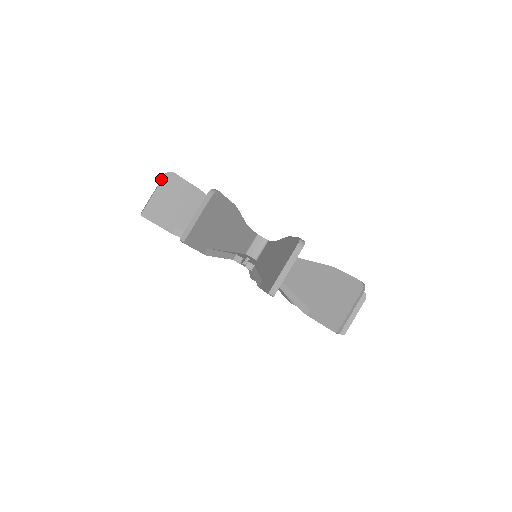
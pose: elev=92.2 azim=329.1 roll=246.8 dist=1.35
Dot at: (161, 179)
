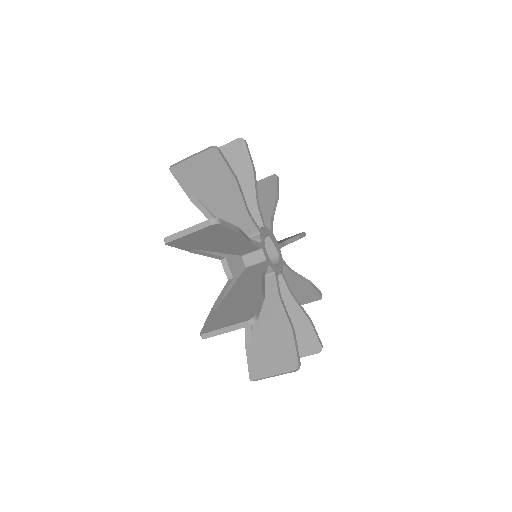
Dot at: (241, 325)
